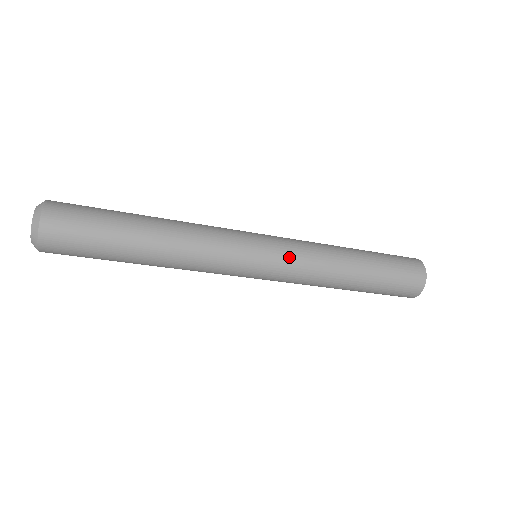
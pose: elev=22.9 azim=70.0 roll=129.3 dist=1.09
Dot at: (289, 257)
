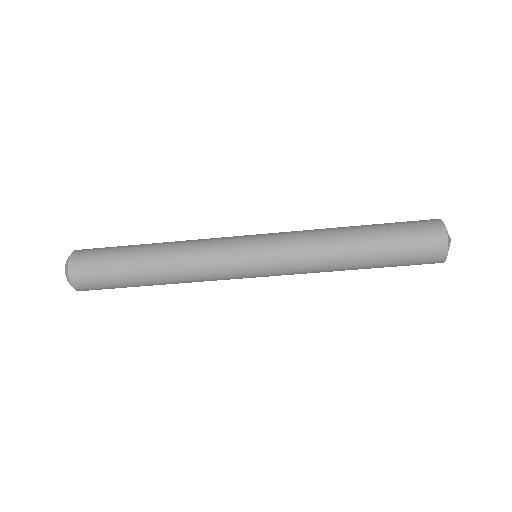
Dot at: (279, 240)
